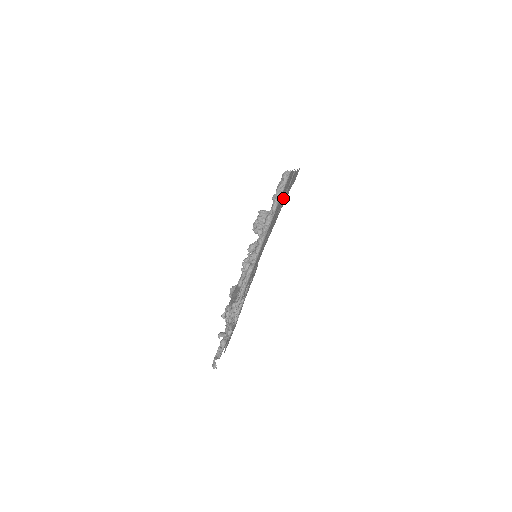
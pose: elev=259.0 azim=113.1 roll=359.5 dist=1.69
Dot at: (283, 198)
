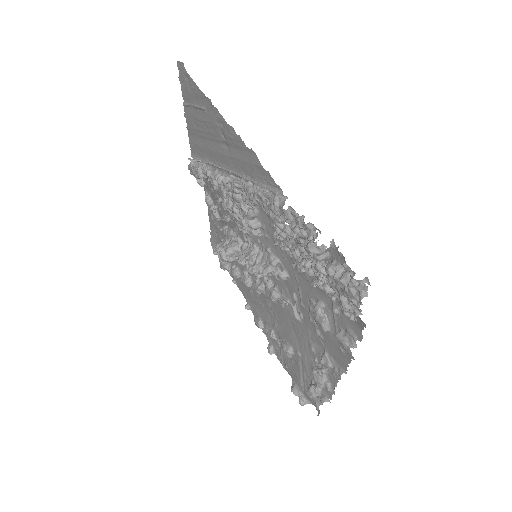
Dot at: (197, 116)
